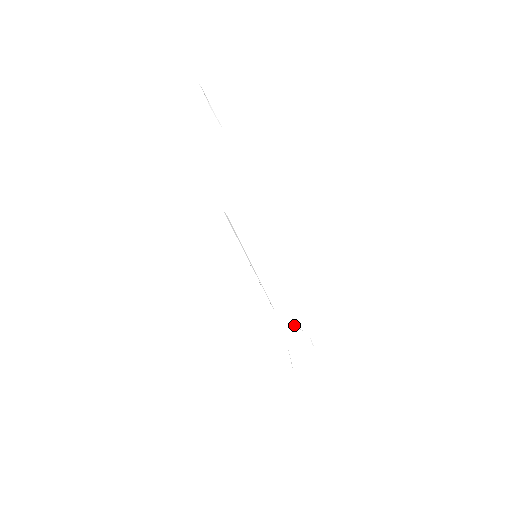
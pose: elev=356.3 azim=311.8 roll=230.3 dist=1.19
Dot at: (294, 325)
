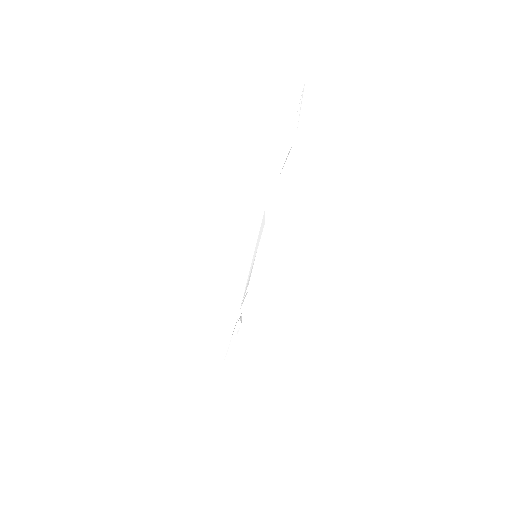
Dot at: occluded
